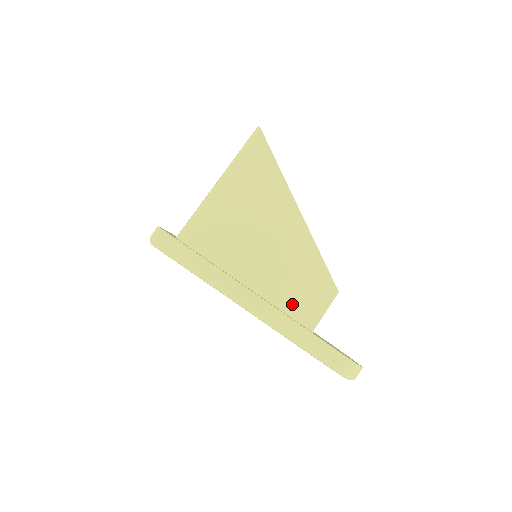
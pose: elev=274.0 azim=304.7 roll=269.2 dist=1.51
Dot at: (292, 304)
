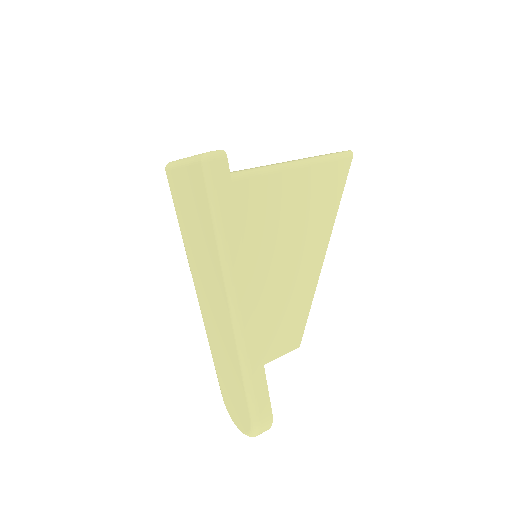
Dot at: (261, 329)
